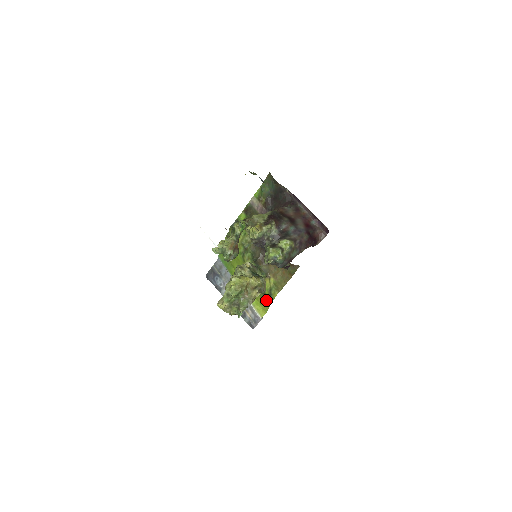
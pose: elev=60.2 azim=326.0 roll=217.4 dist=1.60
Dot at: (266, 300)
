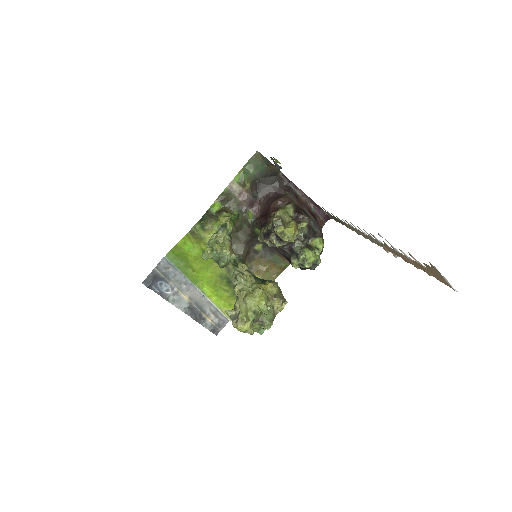
Dot at: occluded
